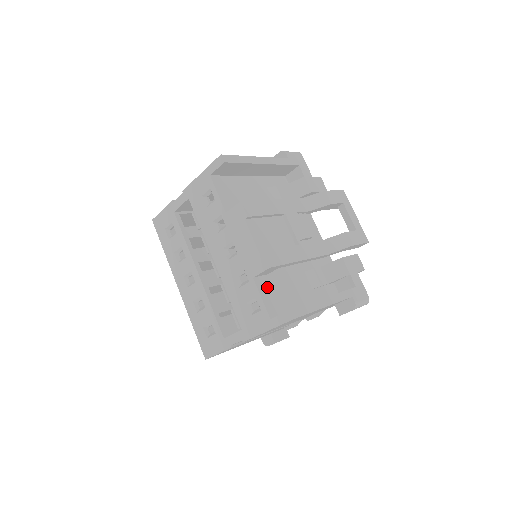
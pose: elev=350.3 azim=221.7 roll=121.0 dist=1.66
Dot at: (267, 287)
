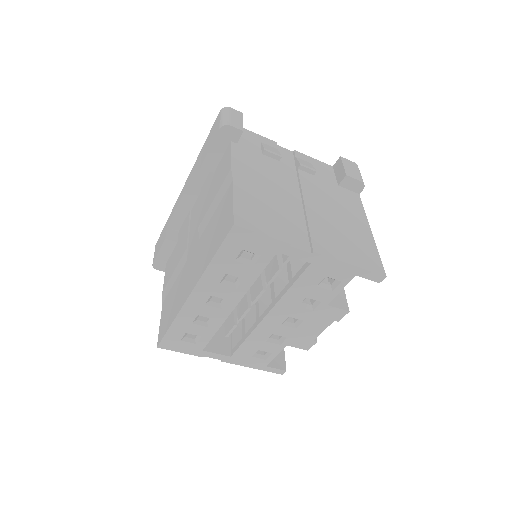
Dot at: occluded
